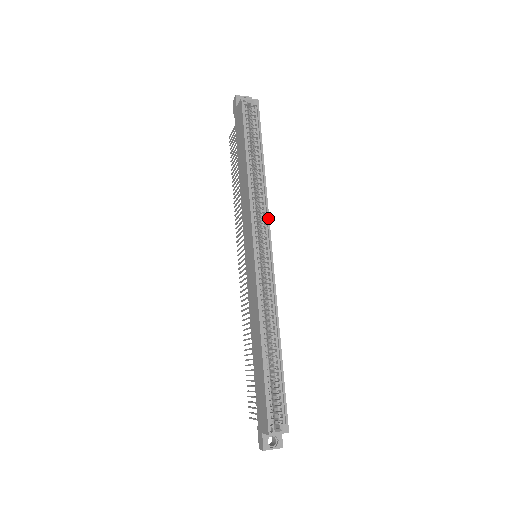
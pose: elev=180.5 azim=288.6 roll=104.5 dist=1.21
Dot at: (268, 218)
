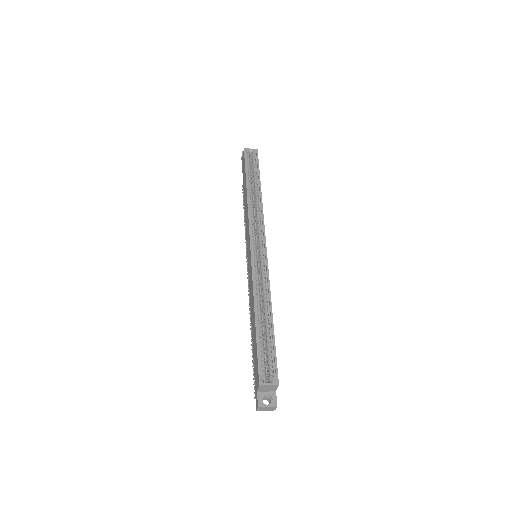
Dot at: (263, 223)
